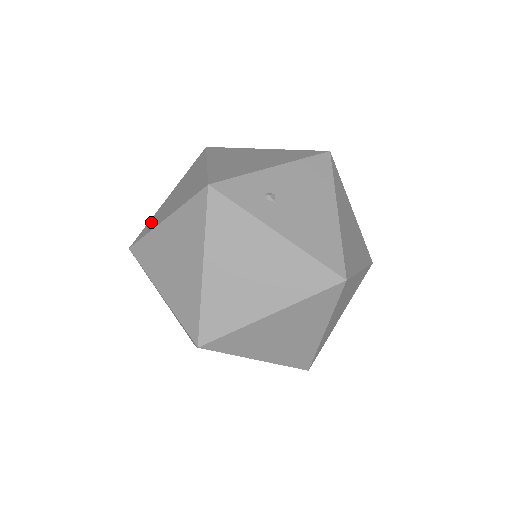
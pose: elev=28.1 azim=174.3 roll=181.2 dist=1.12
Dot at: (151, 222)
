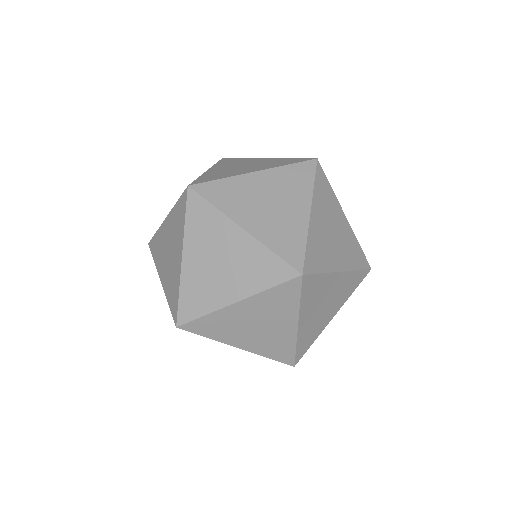
Dot at: (211, 176)
